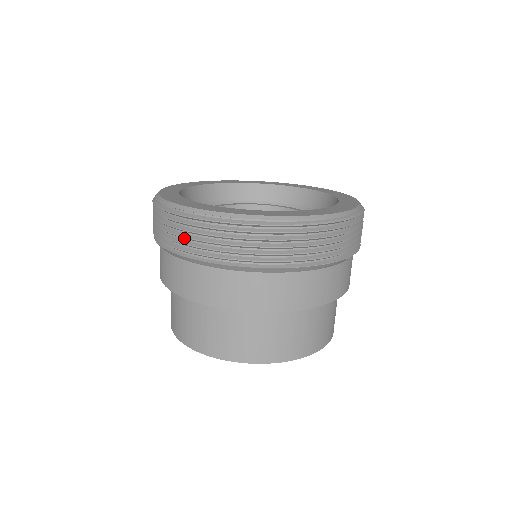
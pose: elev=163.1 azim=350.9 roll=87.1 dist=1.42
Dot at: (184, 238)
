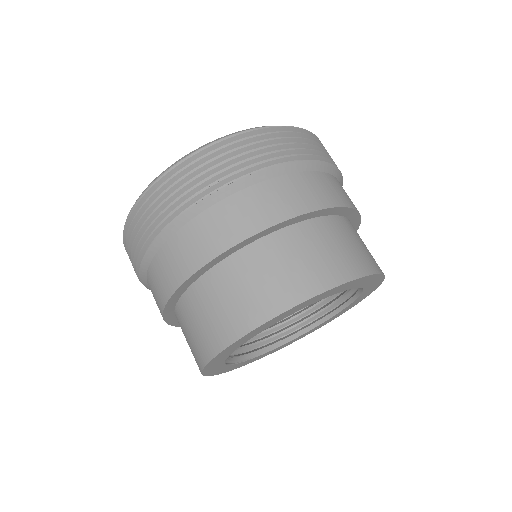
Dot at: (219, 170)
